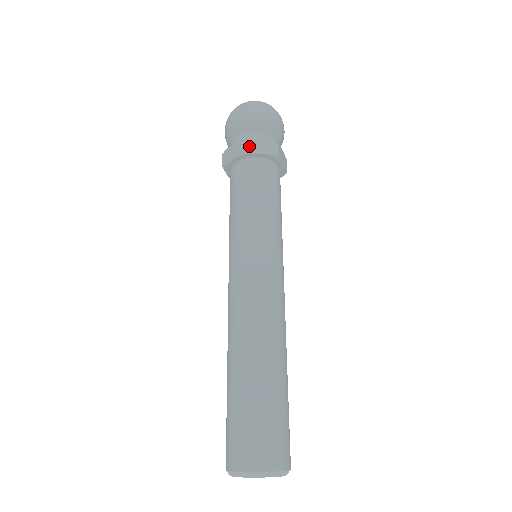
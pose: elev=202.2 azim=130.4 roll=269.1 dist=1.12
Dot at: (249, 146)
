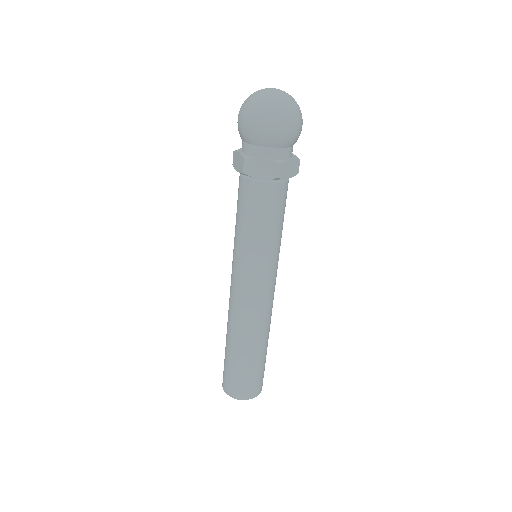
Dot at: (249, 169)
